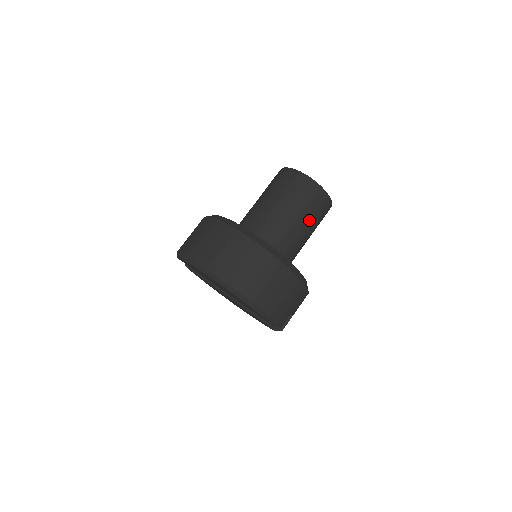
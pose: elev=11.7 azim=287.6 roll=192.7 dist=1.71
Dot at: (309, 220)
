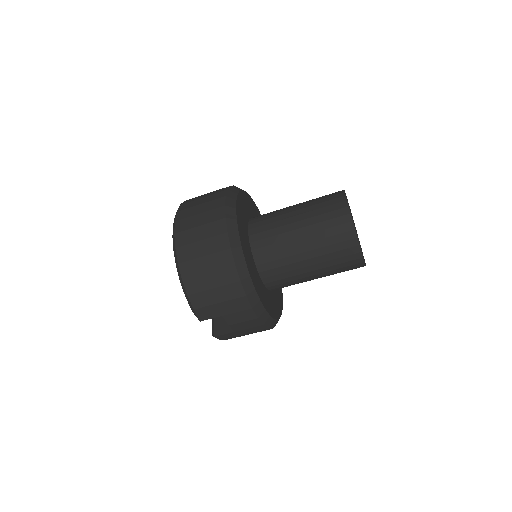
Dot at: (315, 247)
